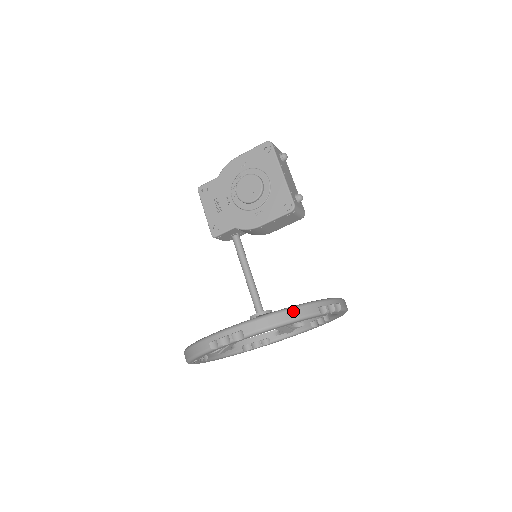
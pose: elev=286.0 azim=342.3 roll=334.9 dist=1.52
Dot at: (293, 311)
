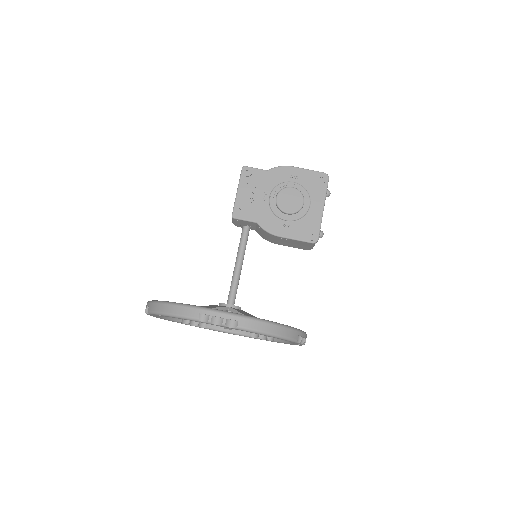
Dot at: (283, 329)
